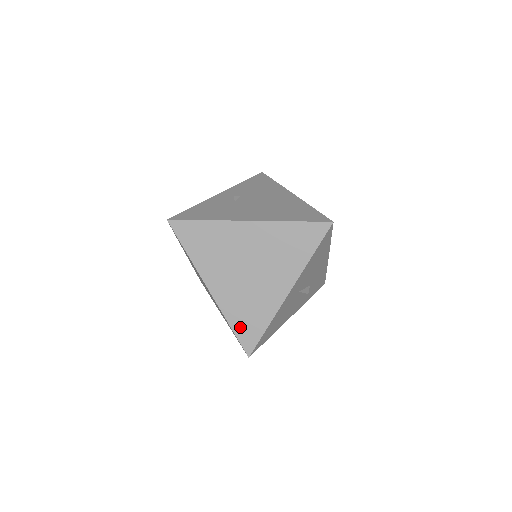
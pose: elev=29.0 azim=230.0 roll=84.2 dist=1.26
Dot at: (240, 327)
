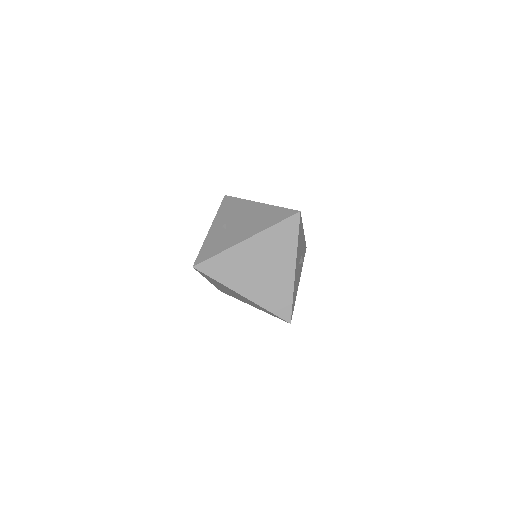
Dot at: (275, 308)
